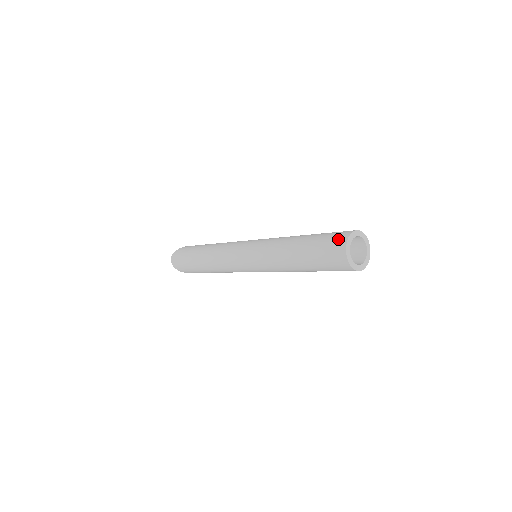
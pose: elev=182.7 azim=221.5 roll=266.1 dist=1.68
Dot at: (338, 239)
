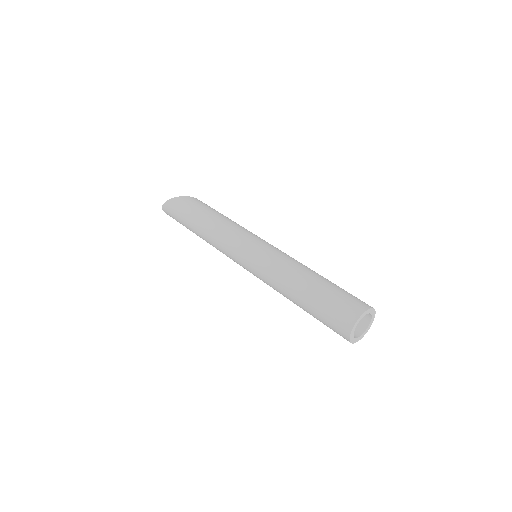
Dot at: (340, 328)
